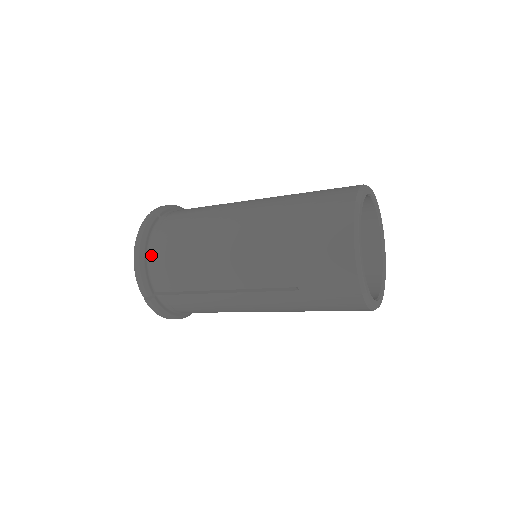
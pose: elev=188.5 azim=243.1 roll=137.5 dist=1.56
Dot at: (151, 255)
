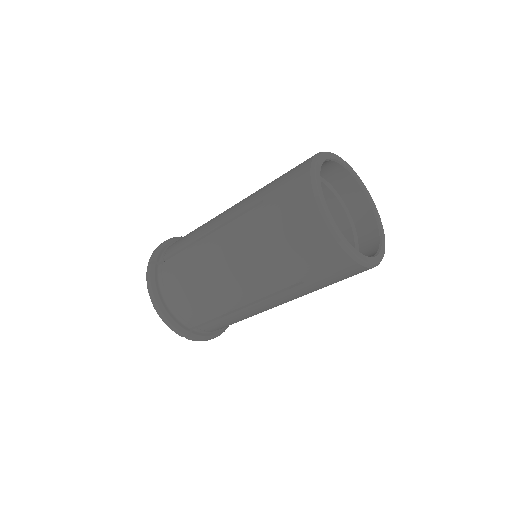
Dot at: (169, 303)
